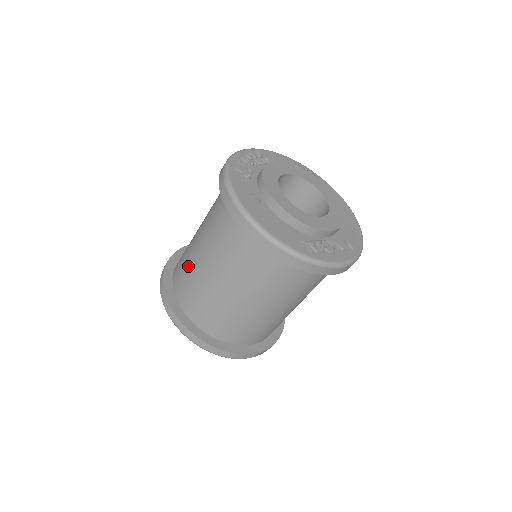
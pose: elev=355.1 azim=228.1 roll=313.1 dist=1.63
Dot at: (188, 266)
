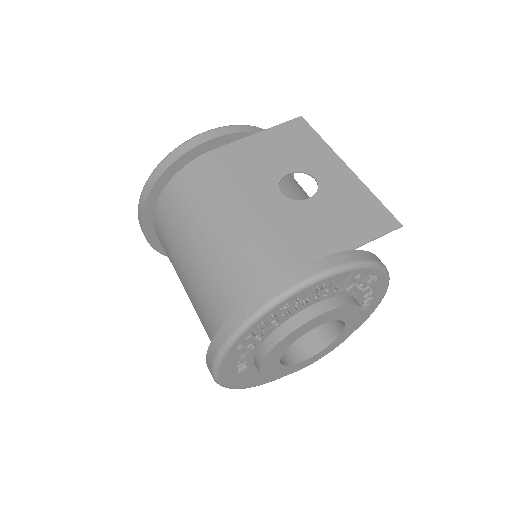
Dot at: (170, 253)
